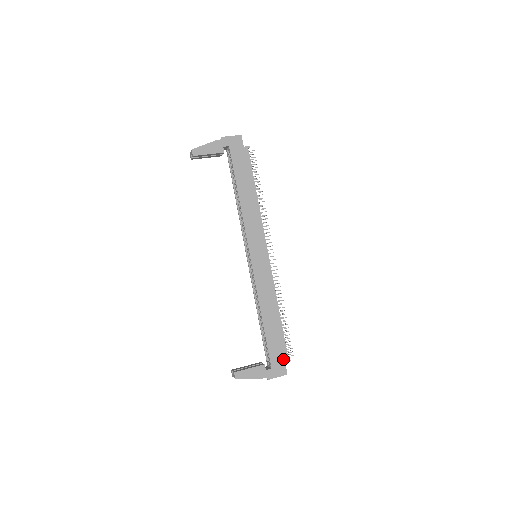
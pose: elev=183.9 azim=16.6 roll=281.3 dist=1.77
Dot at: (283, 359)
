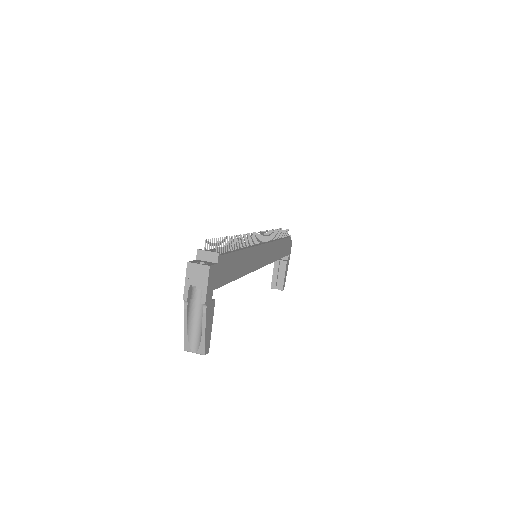
Dot at: (289, 242)
